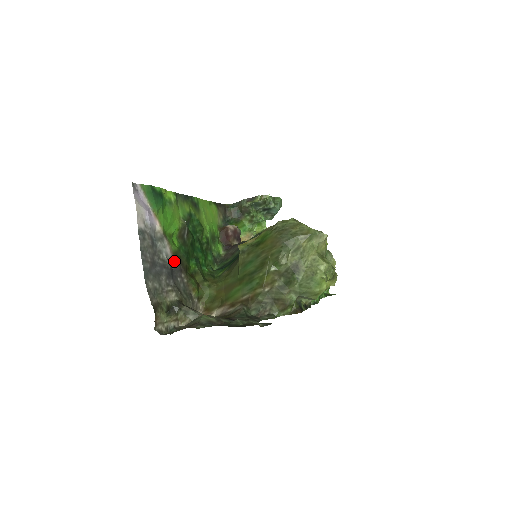
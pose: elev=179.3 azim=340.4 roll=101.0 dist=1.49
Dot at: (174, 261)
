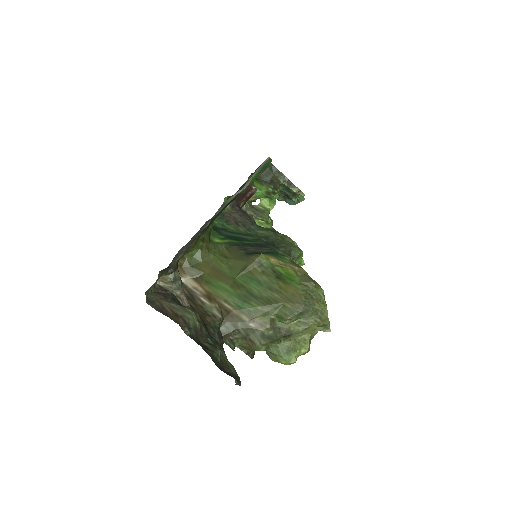
Dot at: (208, 223)
